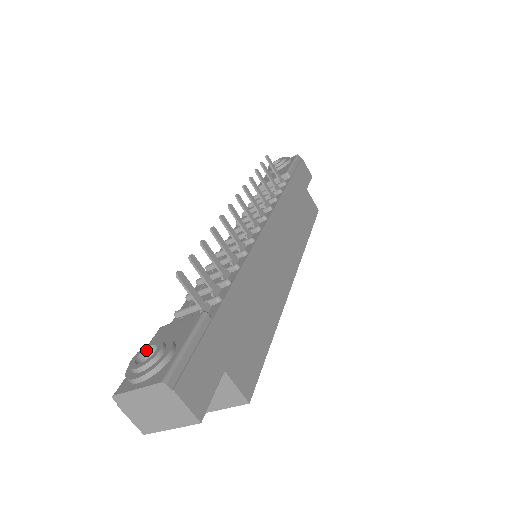
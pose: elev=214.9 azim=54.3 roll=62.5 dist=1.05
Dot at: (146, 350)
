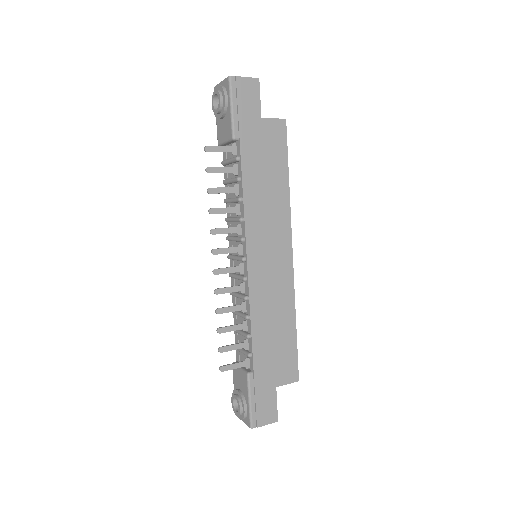
Dot at: (234, 398)
